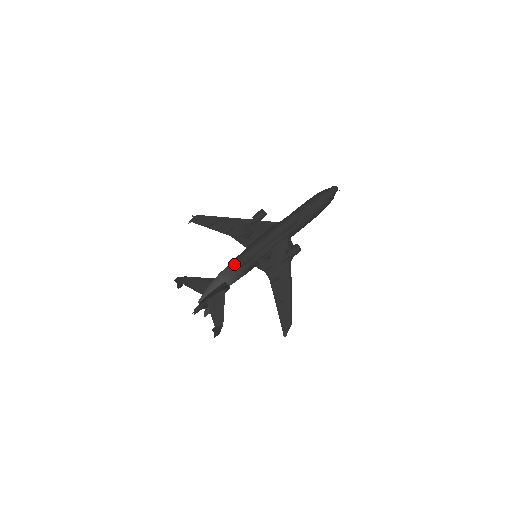
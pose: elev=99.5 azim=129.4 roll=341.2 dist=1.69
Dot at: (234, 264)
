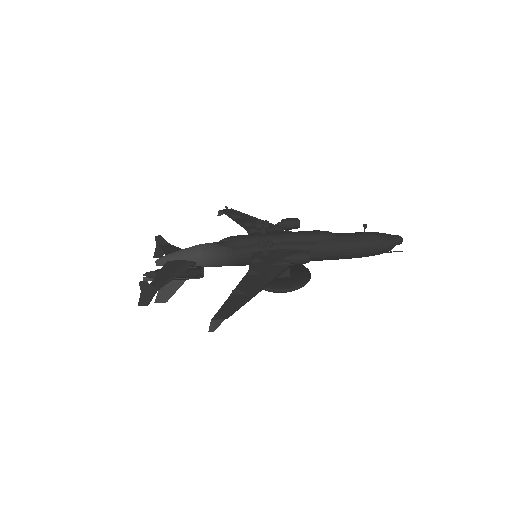
Dot at: (223, 239)
